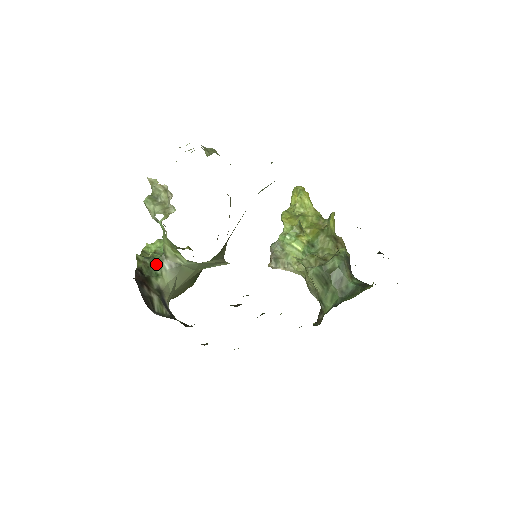
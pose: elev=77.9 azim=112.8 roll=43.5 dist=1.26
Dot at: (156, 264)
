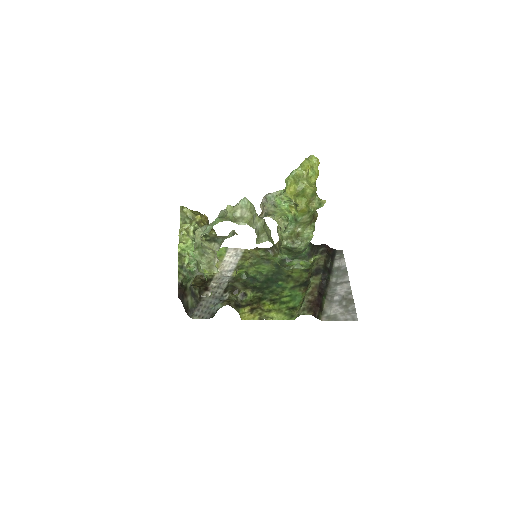
Dot at: (191, 275)
